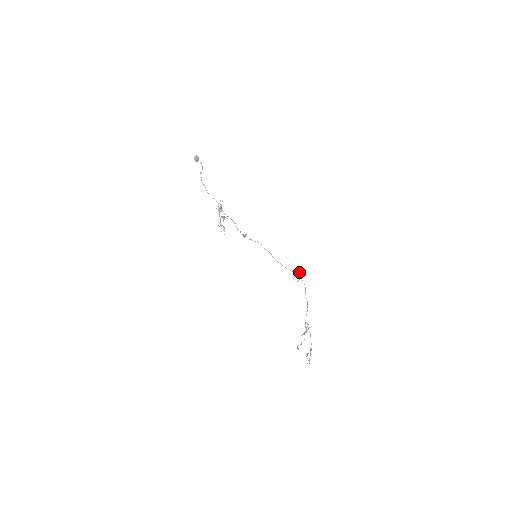
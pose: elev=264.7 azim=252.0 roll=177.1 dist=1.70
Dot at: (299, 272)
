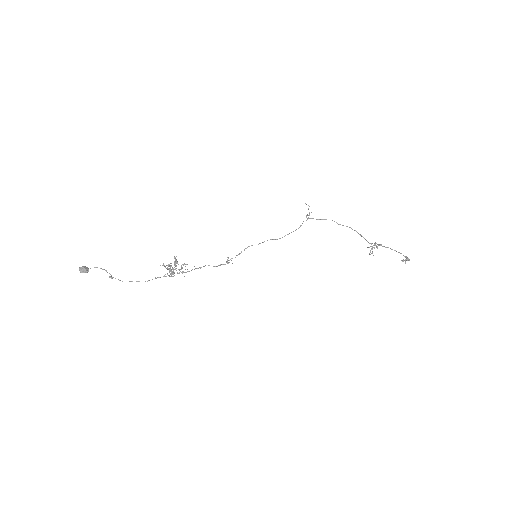
Dot at: (307, 215)
